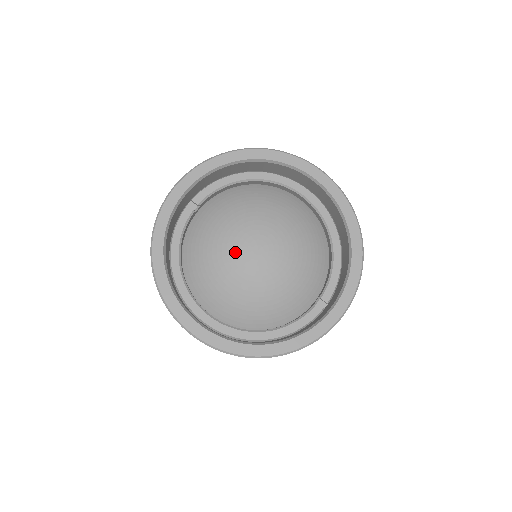
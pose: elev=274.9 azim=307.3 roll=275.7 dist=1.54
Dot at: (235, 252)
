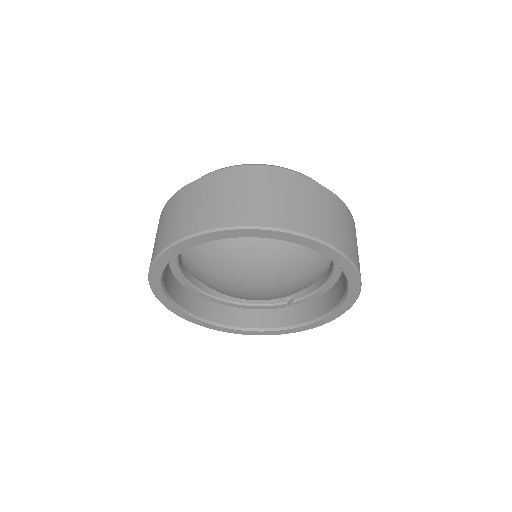
Dot at: (233, 280)
